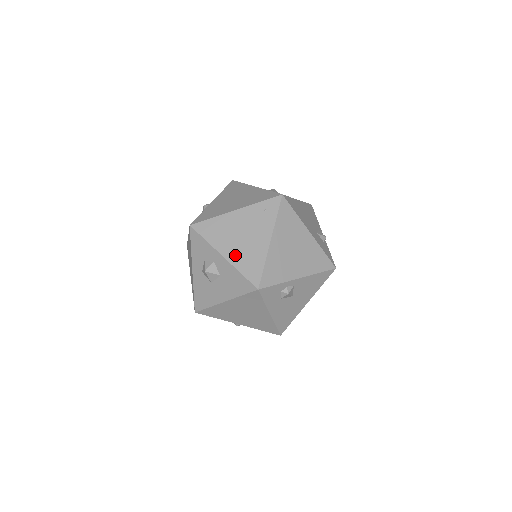
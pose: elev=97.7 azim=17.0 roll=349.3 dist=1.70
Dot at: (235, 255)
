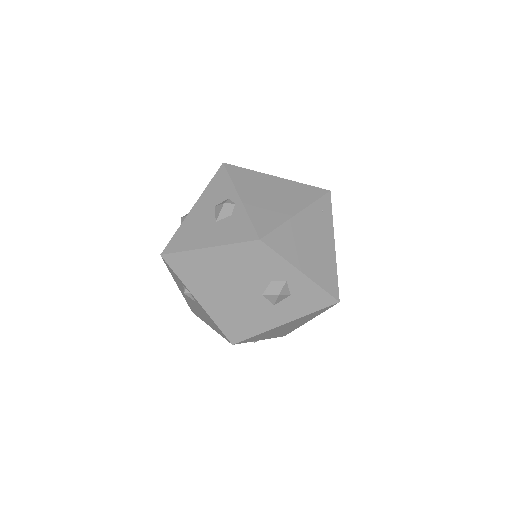
Dot at: (313, 269)
